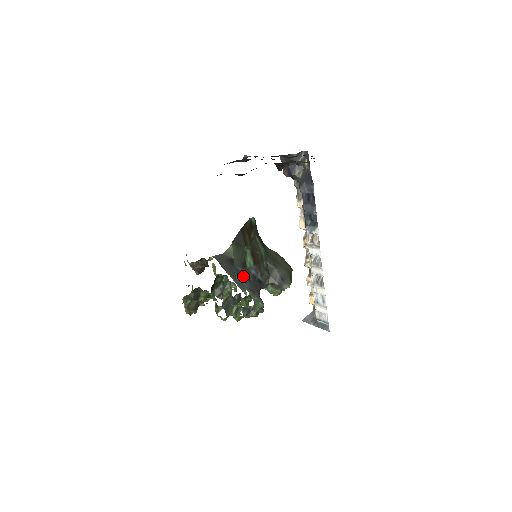
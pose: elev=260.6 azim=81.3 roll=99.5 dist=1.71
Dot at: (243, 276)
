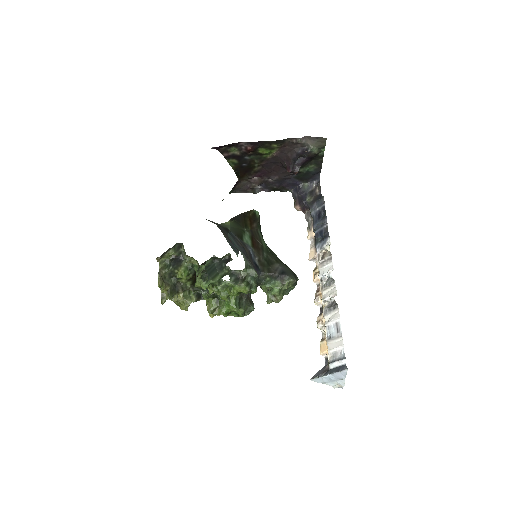
Dot at: (237, 241)
